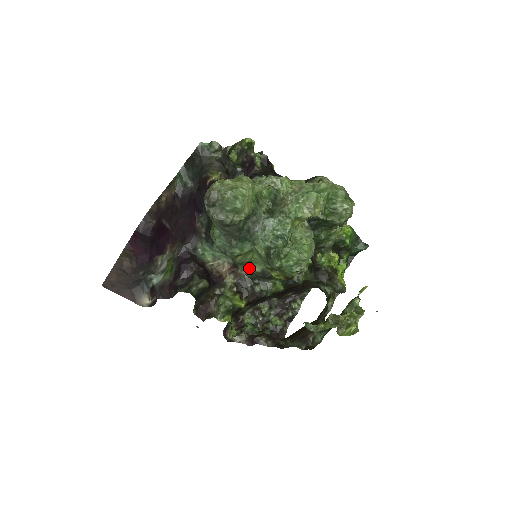
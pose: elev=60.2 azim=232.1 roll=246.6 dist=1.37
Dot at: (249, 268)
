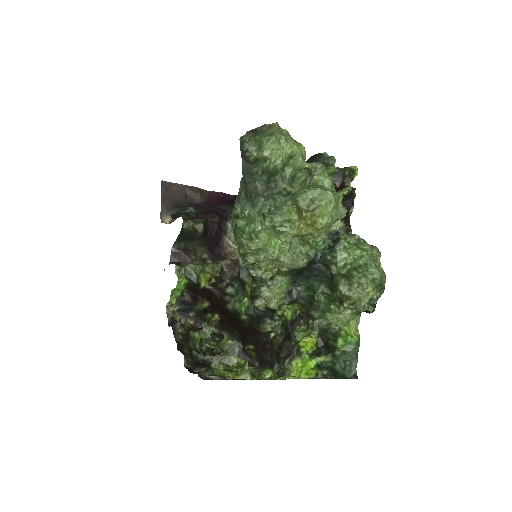
Dot at: occluded
